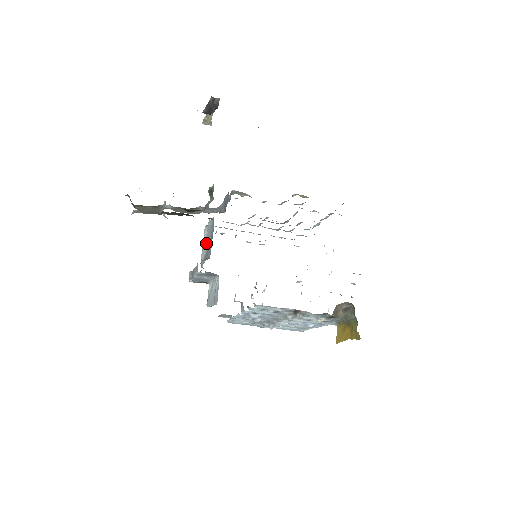
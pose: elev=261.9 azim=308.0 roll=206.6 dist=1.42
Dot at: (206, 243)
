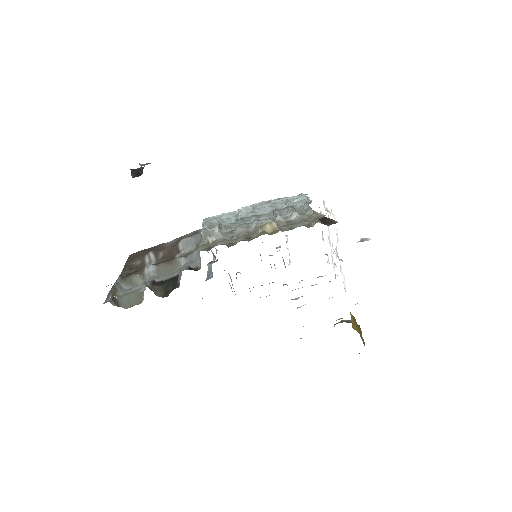
Dot at: occluded
